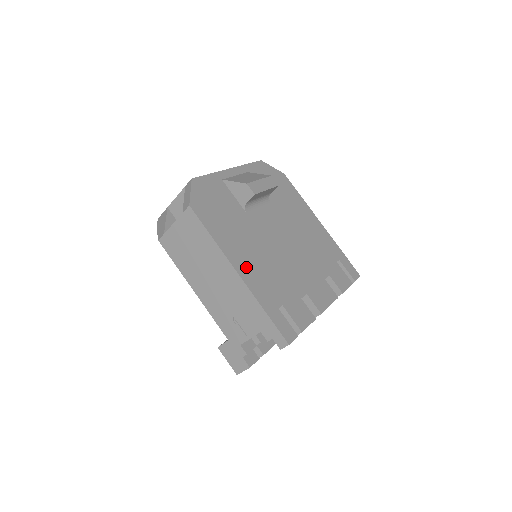
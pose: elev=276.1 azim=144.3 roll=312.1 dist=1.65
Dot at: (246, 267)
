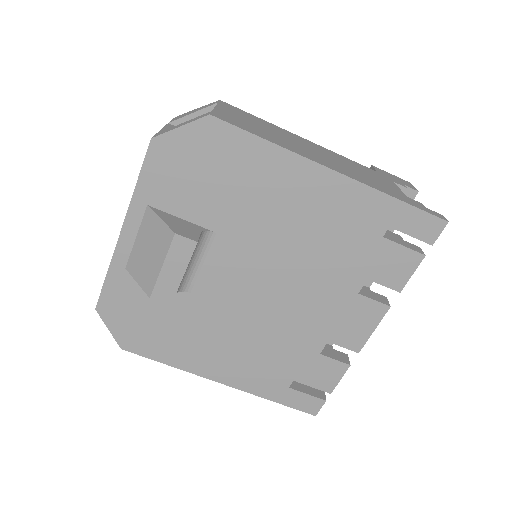
Dot at: (227, 369)
